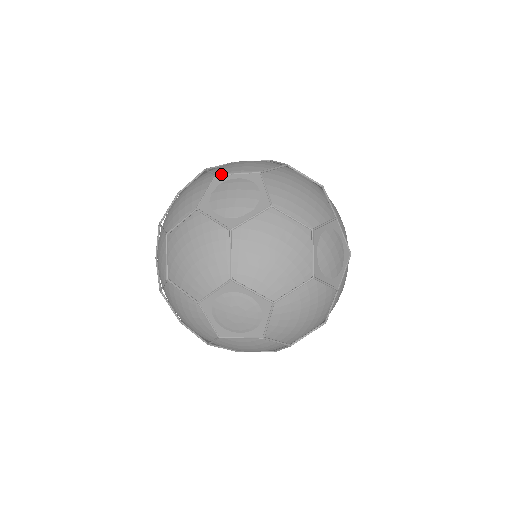
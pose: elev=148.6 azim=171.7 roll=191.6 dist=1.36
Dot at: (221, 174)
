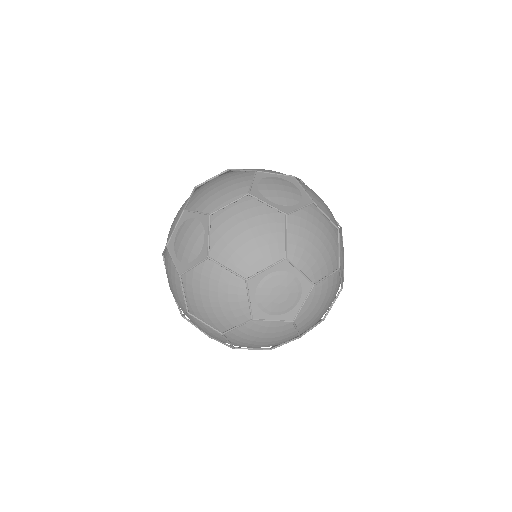
Dot at: (168, 242)
